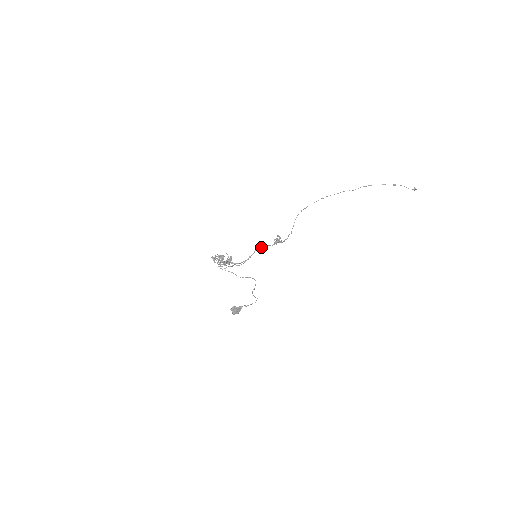
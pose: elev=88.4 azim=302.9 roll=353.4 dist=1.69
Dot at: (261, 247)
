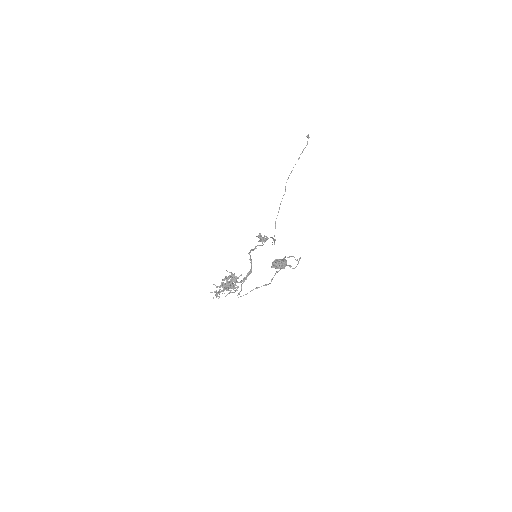
Dot at: (252, 250)
